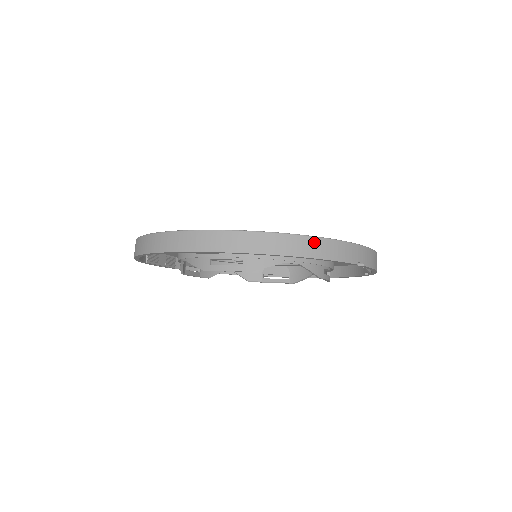
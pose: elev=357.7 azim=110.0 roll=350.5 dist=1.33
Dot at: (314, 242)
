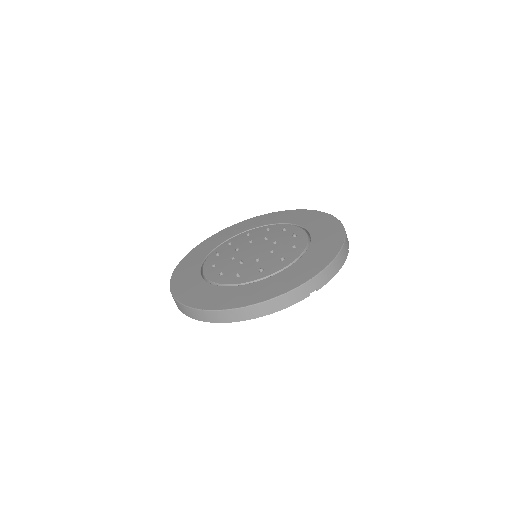
Dot at: (267, 304)
